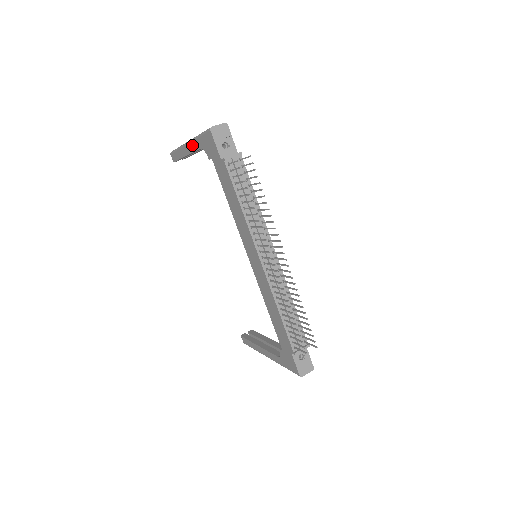
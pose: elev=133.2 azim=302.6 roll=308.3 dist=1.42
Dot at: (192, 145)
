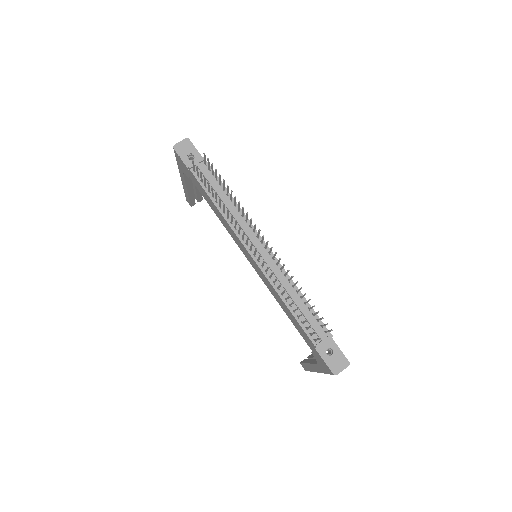
Dot at: (181, 176)
